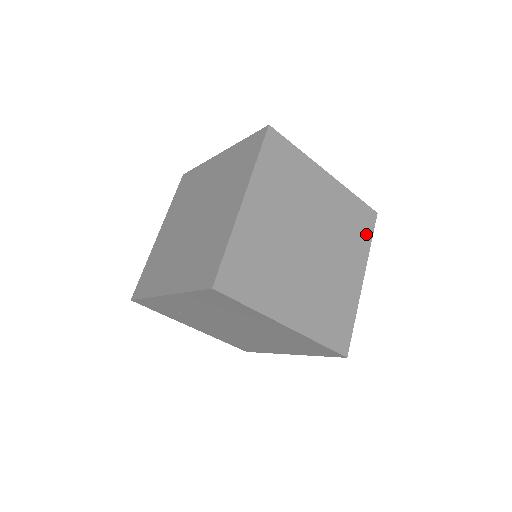
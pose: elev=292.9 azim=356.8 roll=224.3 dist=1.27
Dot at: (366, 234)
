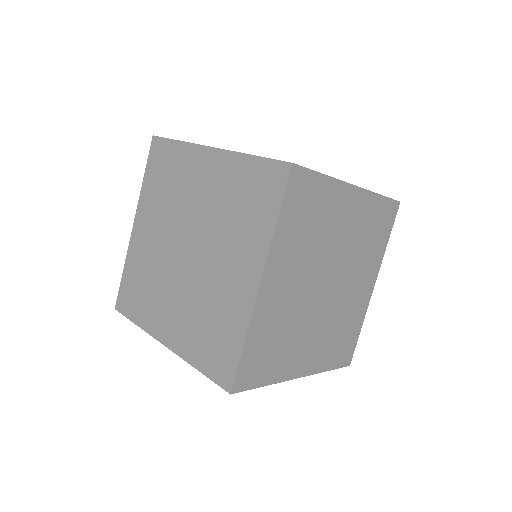
Dot at: (385, 234)
